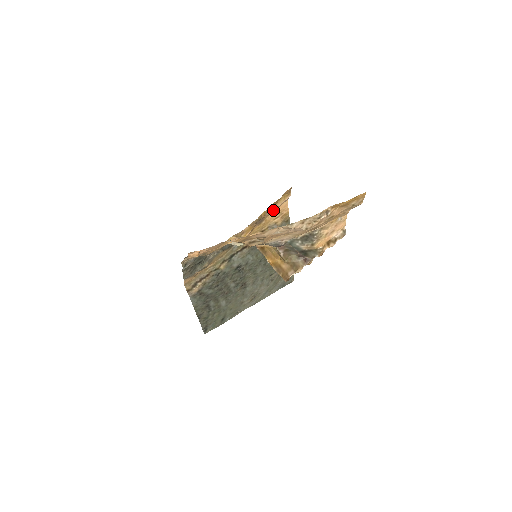
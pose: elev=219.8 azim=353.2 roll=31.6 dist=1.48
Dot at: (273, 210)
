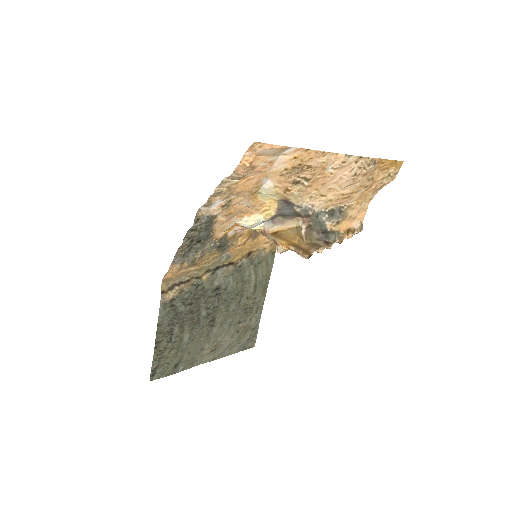
Dot at: occluded
